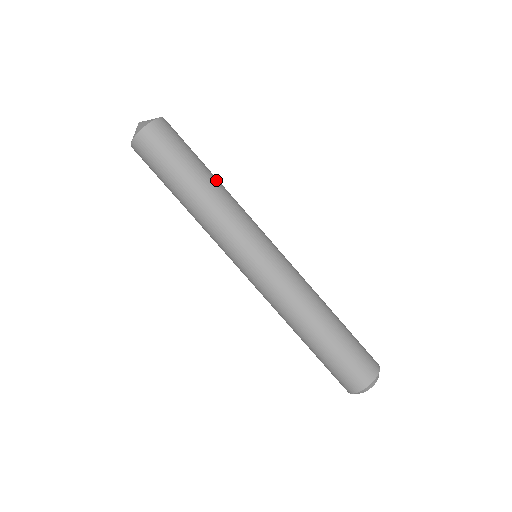
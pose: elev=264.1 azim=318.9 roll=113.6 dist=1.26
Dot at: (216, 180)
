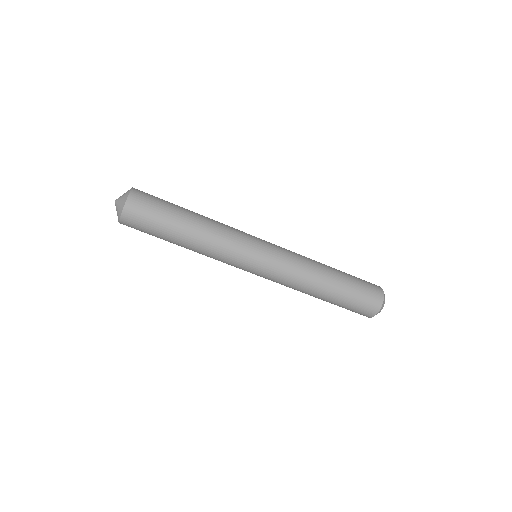
Dot at: (196, 225)
